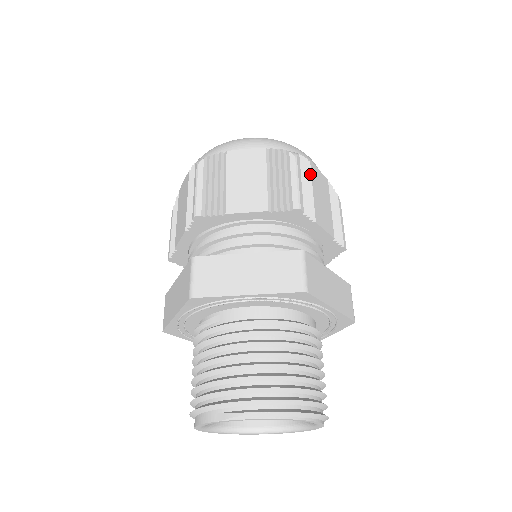
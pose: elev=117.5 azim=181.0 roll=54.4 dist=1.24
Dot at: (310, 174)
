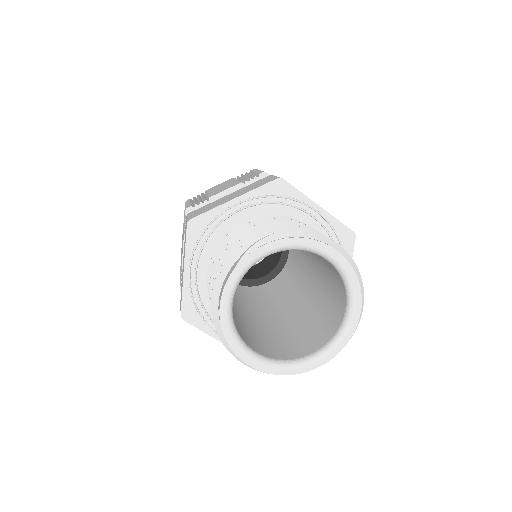
Dot at: occluded
